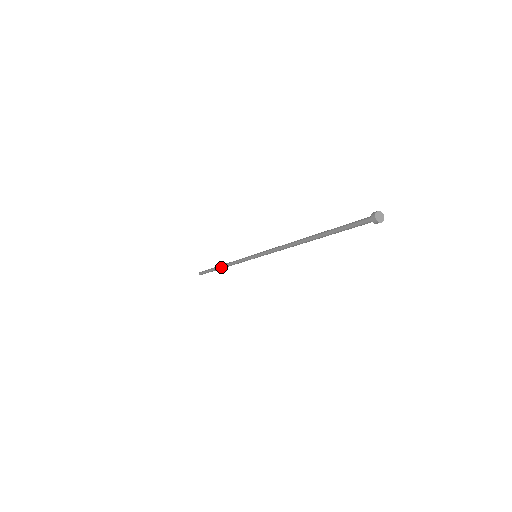
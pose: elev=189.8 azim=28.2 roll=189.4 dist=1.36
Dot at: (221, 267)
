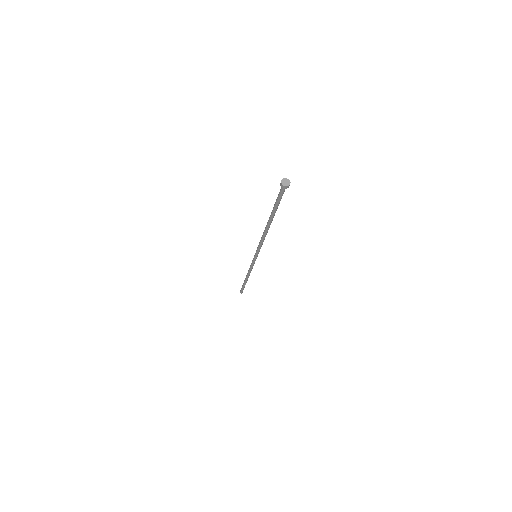
Dot at: (246, 278)
